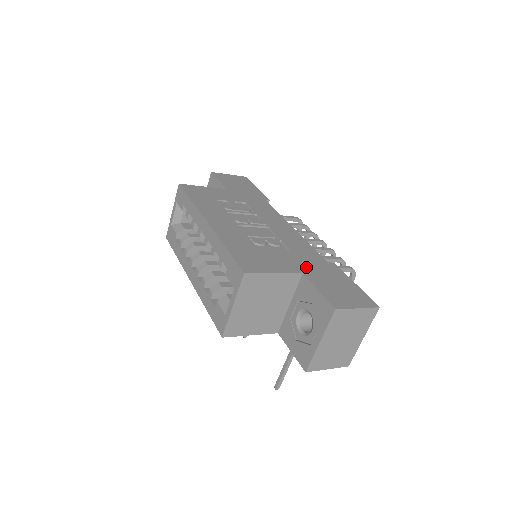
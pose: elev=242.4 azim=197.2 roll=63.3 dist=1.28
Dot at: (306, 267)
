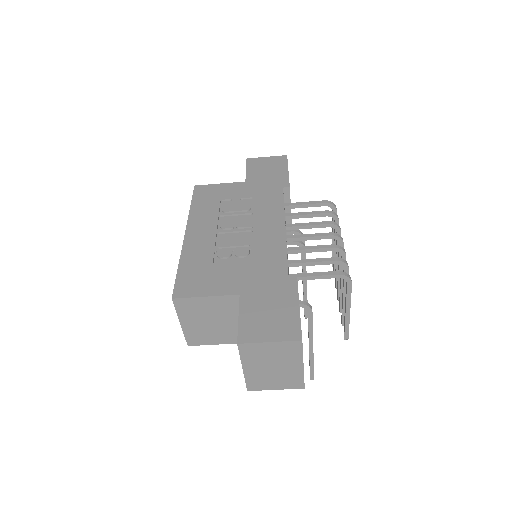
Dot at: (251, 285)
